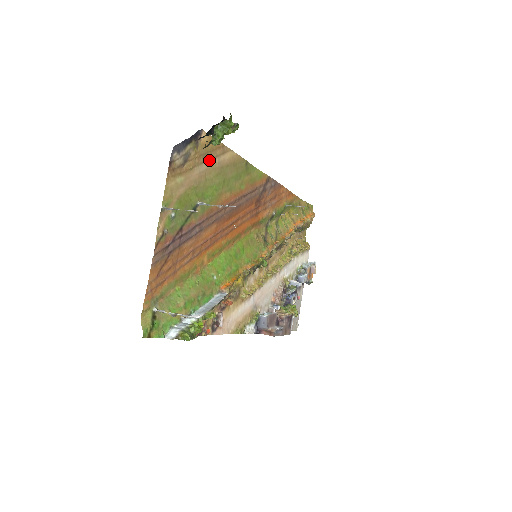
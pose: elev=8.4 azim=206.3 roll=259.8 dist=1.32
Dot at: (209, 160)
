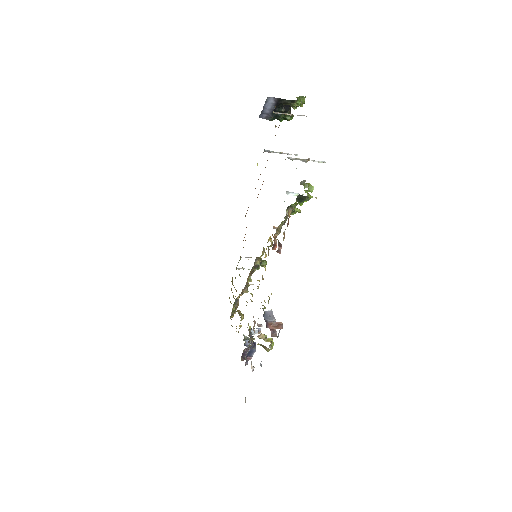
Dot at: occluded
